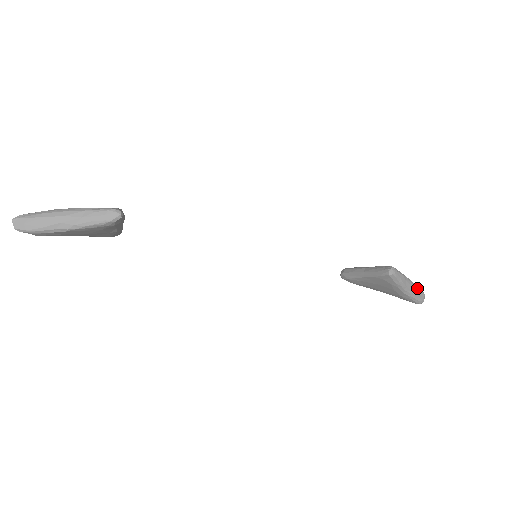
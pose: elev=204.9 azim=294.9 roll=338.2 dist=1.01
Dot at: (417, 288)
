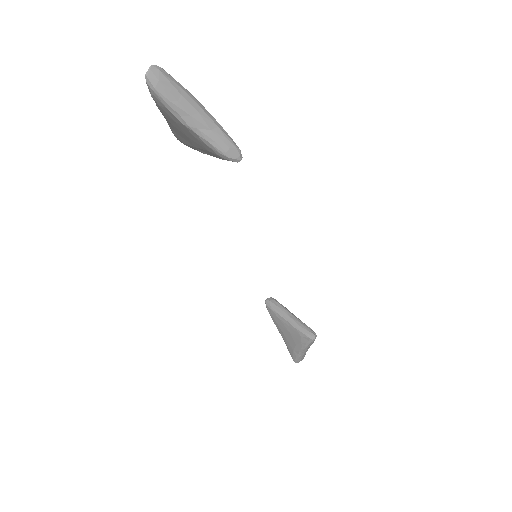
Dot at: occluded
